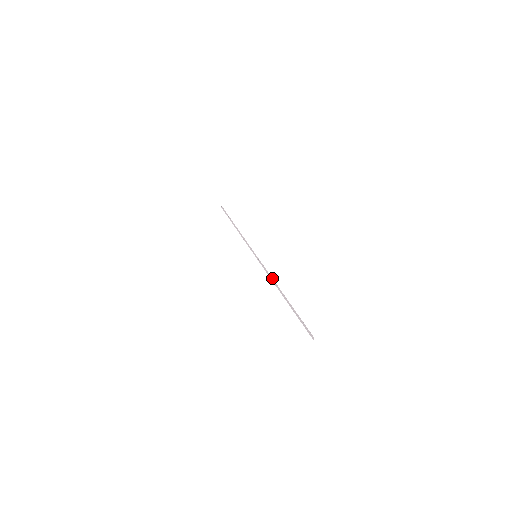
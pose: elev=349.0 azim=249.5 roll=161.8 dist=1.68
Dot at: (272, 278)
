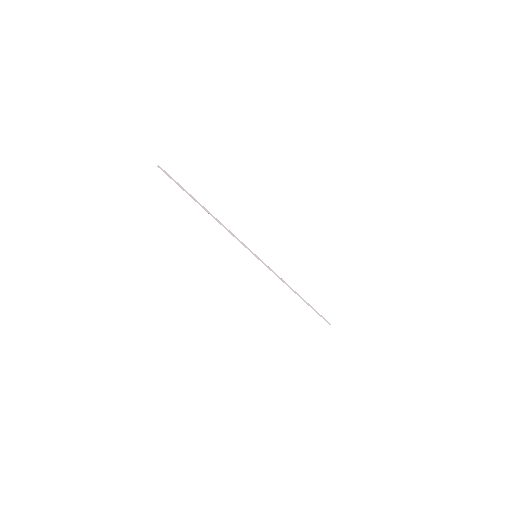
Dot at: (284, 281)
